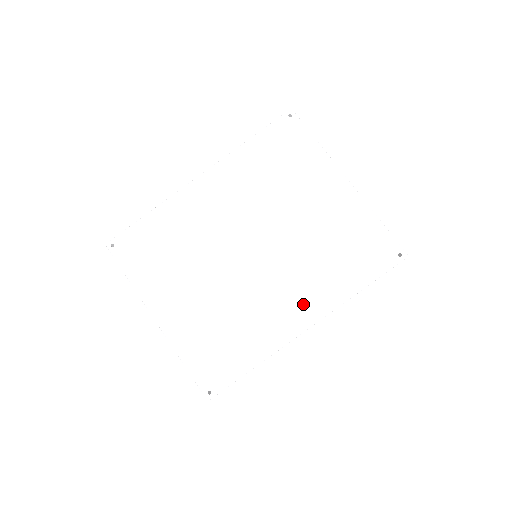
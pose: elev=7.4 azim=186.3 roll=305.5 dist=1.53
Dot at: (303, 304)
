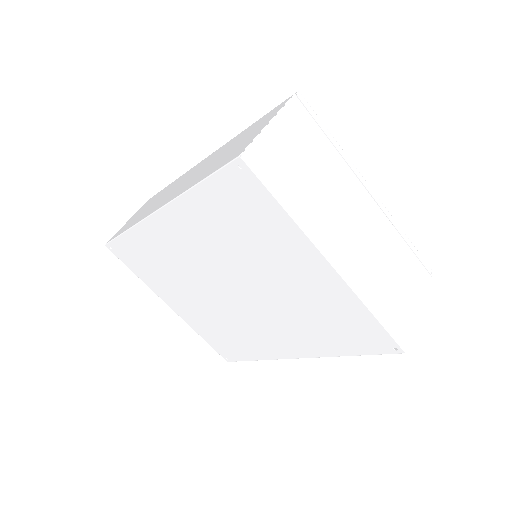
Dot at: (290, 343)
